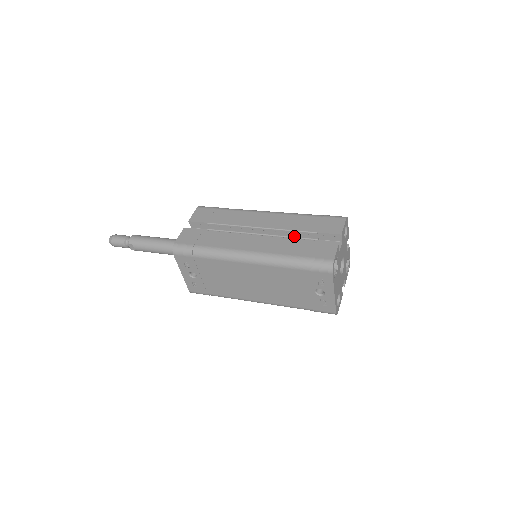
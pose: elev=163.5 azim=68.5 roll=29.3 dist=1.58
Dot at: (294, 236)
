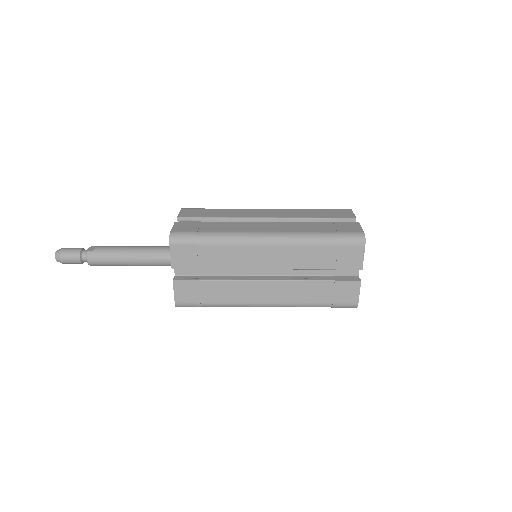
Dot at: occluded
